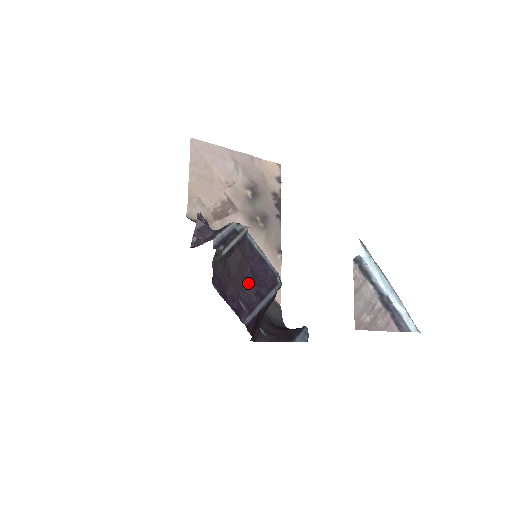
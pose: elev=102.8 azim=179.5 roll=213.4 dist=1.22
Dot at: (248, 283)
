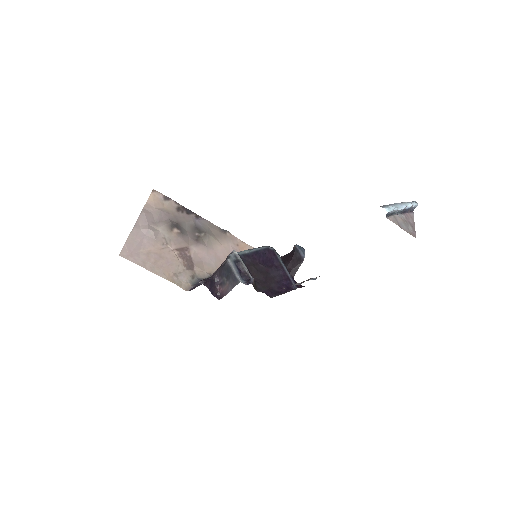
Dot at: (270, 271)
